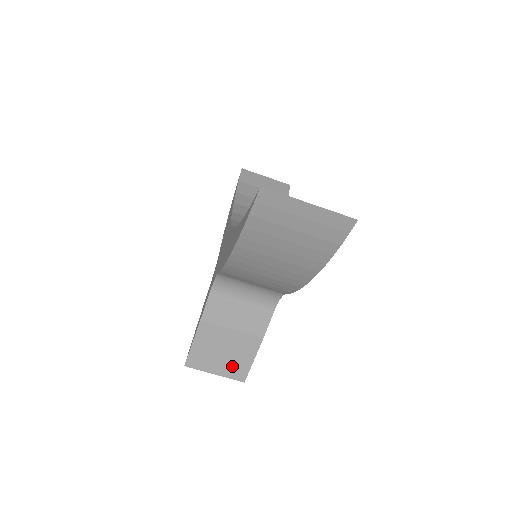
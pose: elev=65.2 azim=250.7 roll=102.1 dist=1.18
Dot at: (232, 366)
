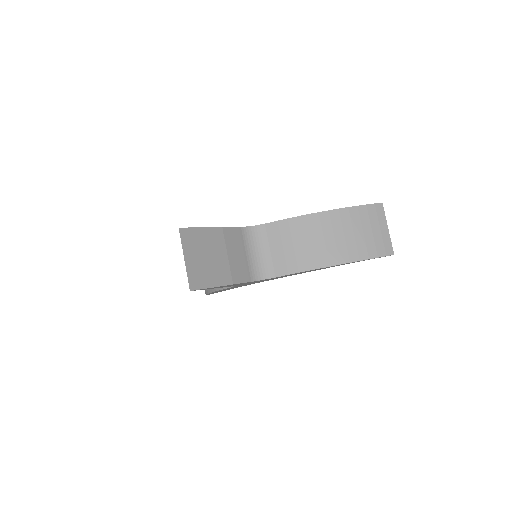
Dot at: (199, 271)
